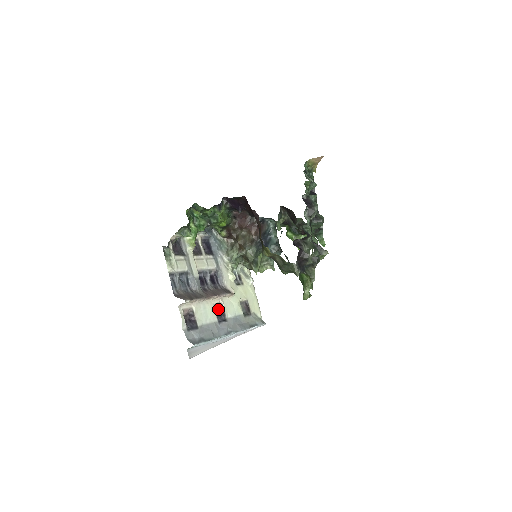
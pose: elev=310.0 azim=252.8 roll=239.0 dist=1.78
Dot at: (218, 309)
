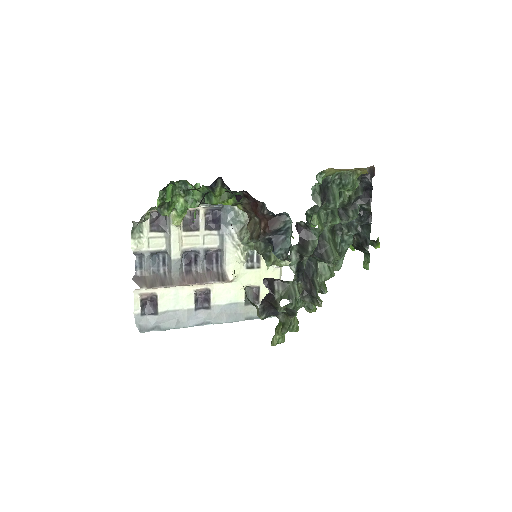
Dot at: (203, 294)
